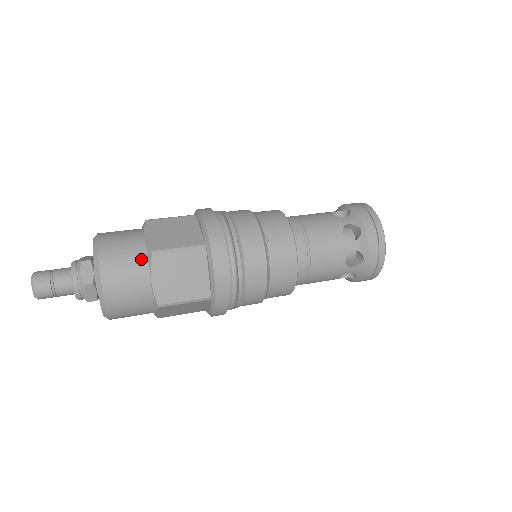
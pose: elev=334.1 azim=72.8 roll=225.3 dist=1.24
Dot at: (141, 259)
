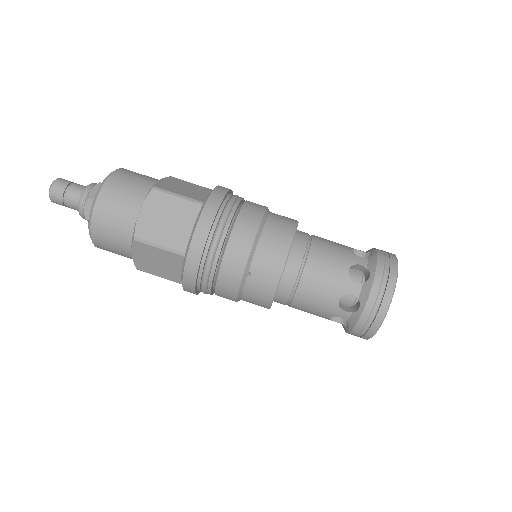
Dot at: (127, 234)
